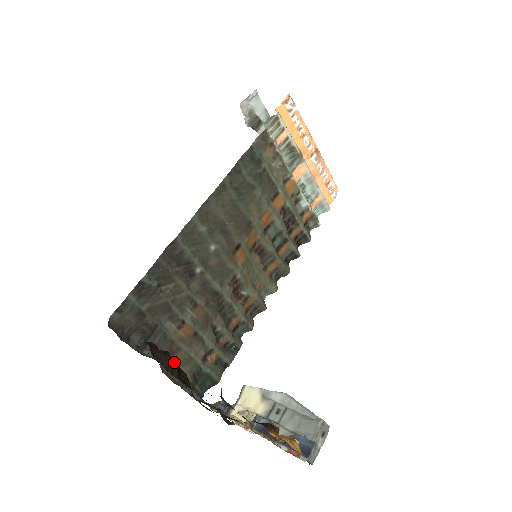
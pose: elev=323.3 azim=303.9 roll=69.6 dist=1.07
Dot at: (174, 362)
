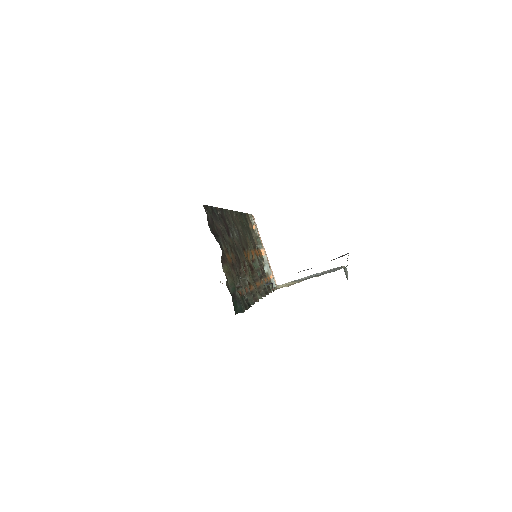
Dot at: (223, 269)
